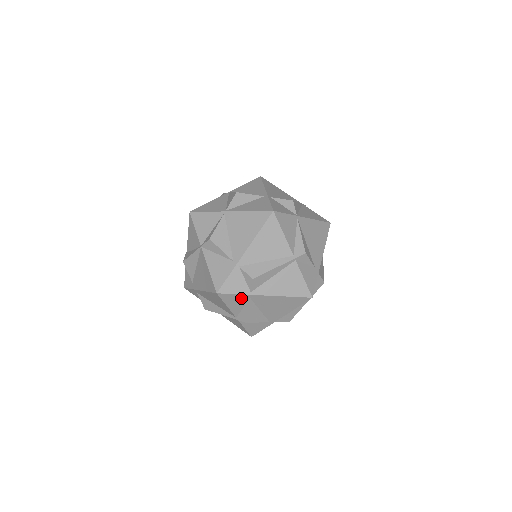
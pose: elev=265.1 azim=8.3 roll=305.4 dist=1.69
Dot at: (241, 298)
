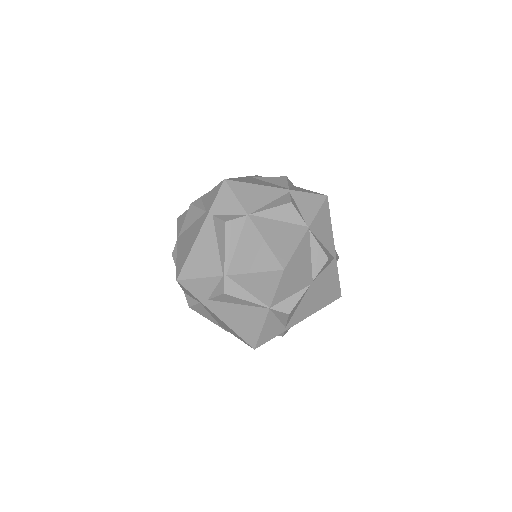
Dot at: occluded
